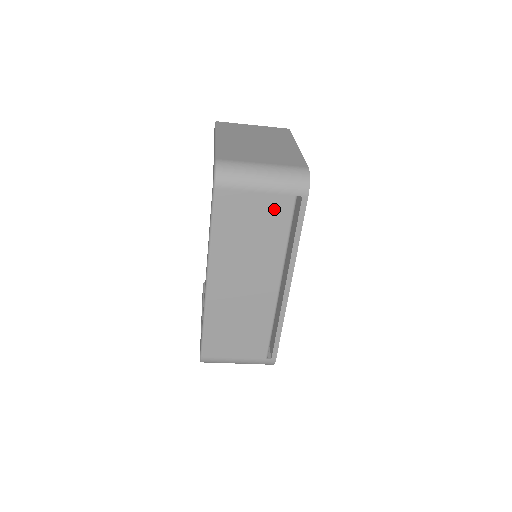
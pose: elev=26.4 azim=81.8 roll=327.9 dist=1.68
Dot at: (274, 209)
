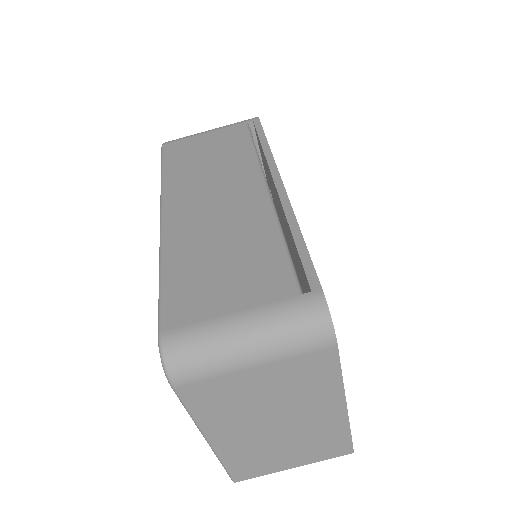
Dot at: (227, 136)
